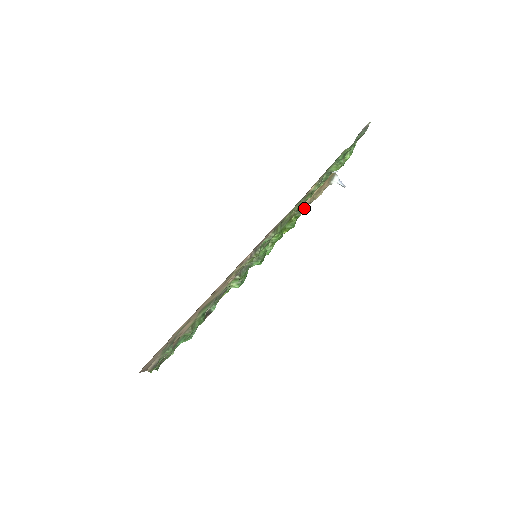
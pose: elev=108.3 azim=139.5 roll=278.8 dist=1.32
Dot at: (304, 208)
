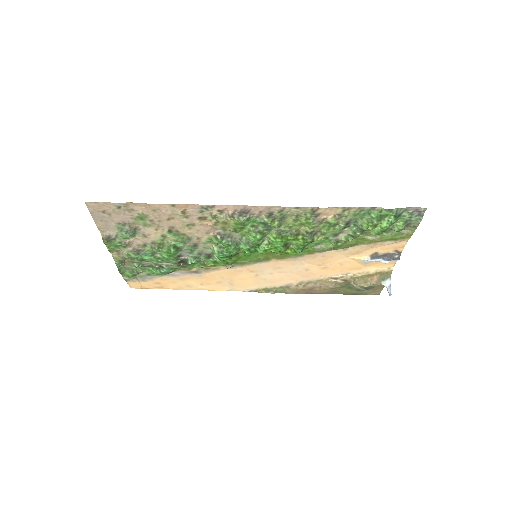
Dot at: (340, 281)
